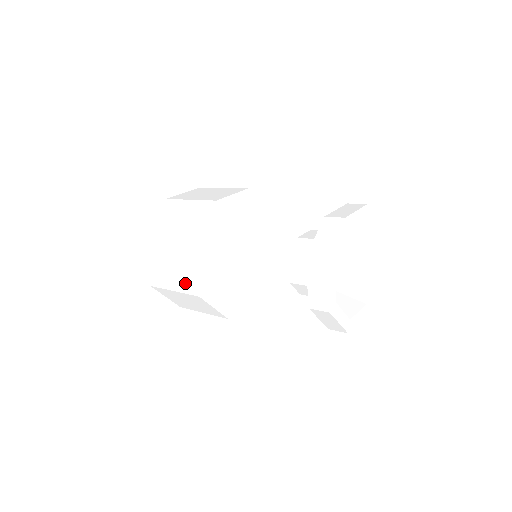
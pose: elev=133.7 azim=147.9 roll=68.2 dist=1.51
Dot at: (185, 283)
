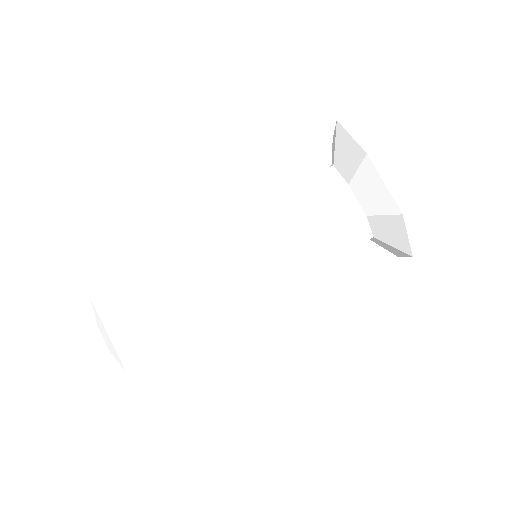
Dot at: (238, 360)
